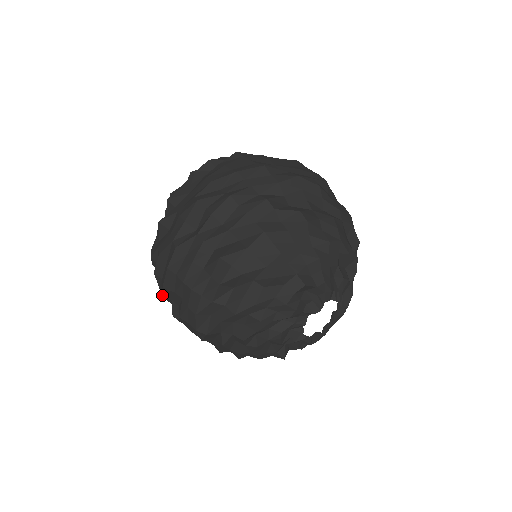
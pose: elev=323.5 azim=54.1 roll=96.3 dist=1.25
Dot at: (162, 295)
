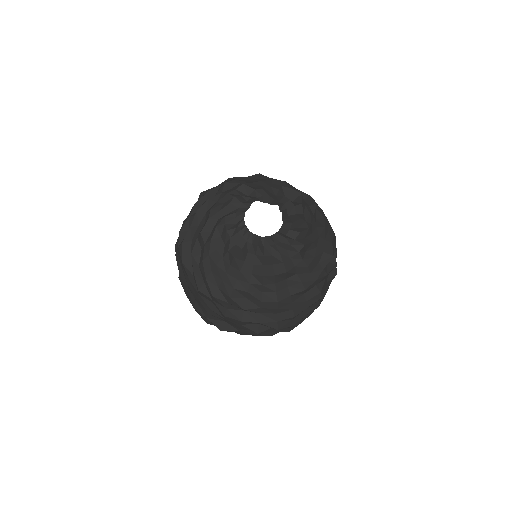
Dot at: occluded
